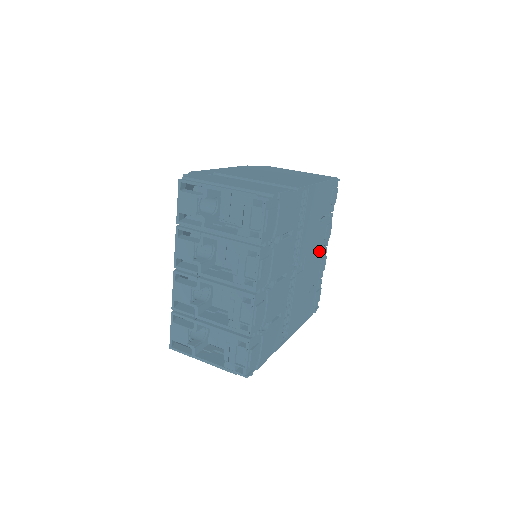
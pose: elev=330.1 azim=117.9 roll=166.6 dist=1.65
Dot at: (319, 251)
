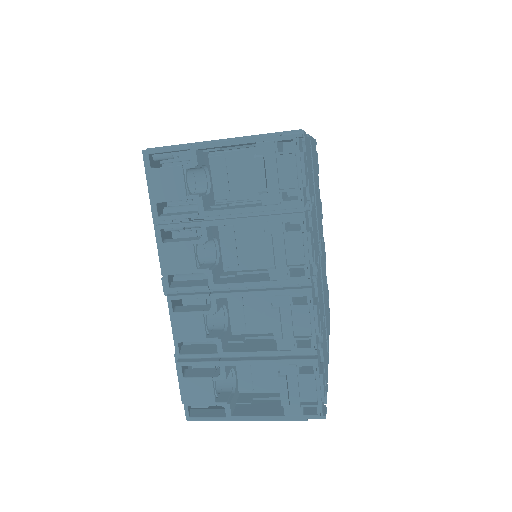
Dot at: occluded
